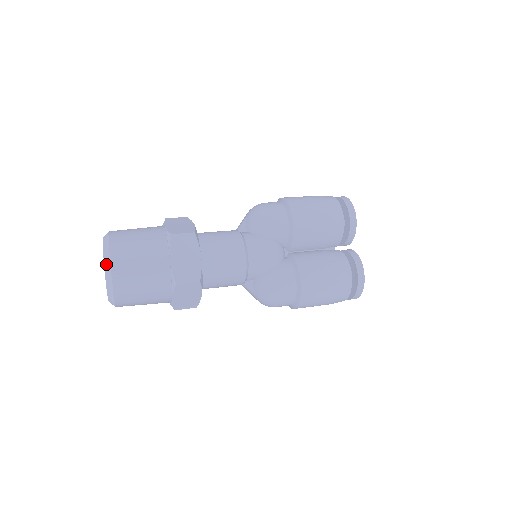
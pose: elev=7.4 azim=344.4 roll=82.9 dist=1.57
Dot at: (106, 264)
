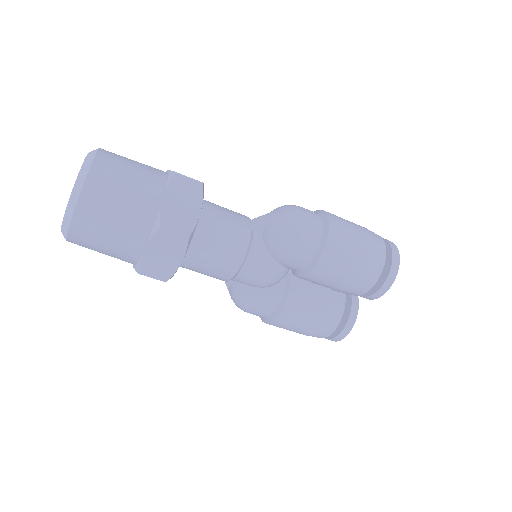
Dot at: (67, 215)
